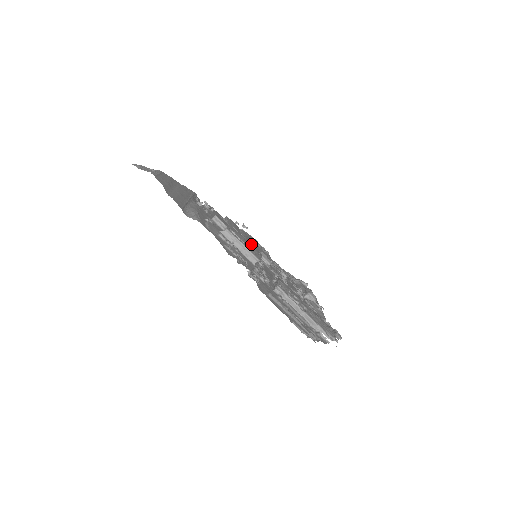
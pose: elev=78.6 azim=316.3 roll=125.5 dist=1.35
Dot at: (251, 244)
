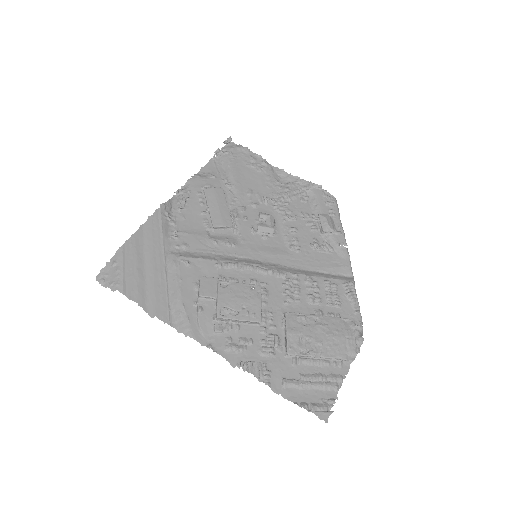
Dot at: (244, 194)
